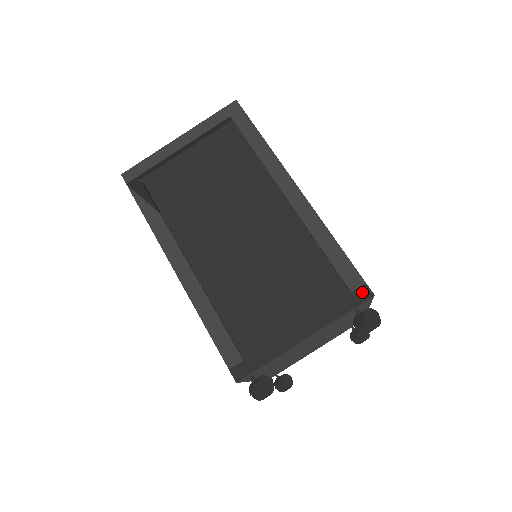
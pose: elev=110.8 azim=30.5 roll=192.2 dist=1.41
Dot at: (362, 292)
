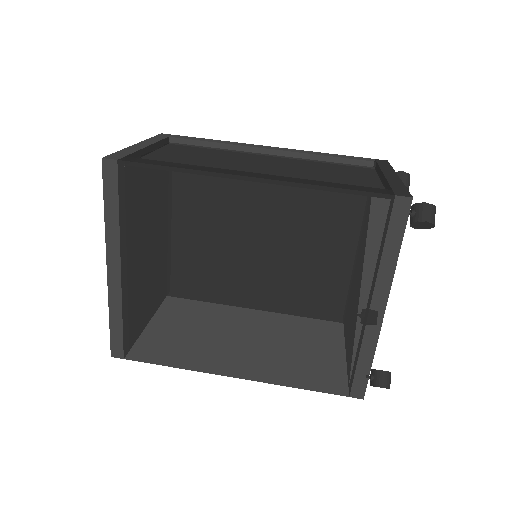
Dot at: (381, 161)
